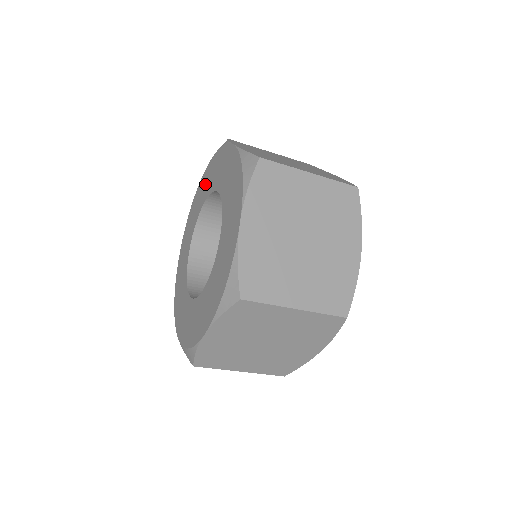
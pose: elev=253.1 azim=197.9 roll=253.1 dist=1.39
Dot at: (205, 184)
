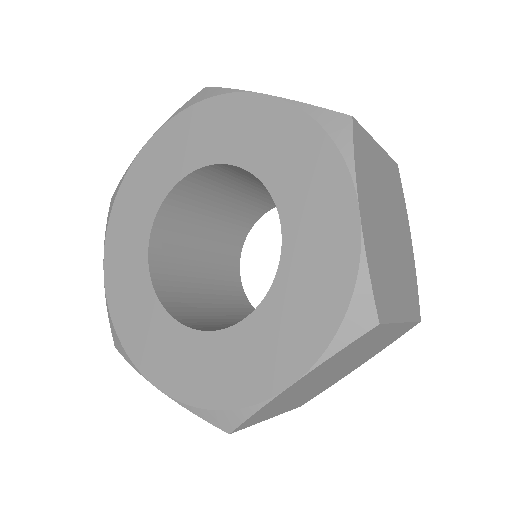
Dot at: (169, 153)
